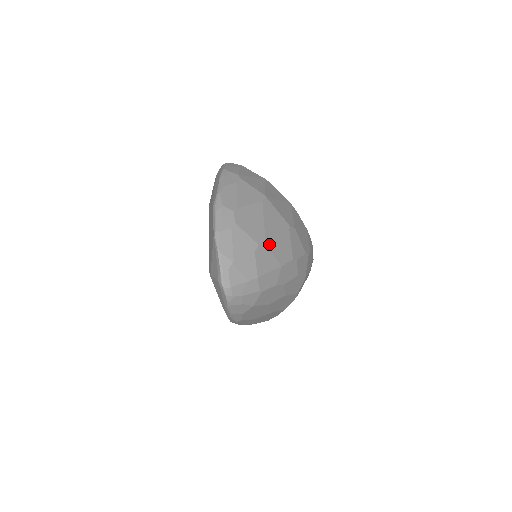
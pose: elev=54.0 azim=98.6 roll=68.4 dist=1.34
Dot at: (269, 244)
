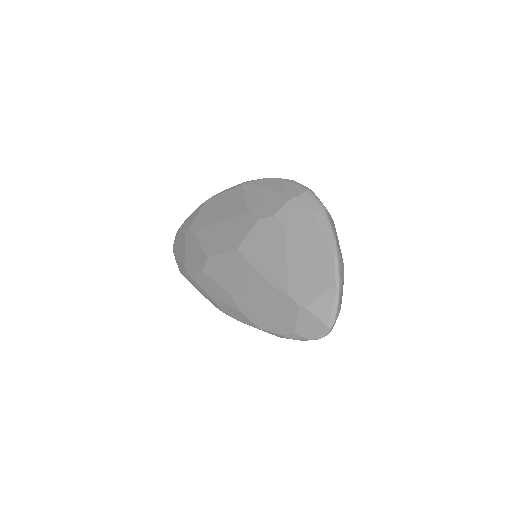
Dot at: occluded
